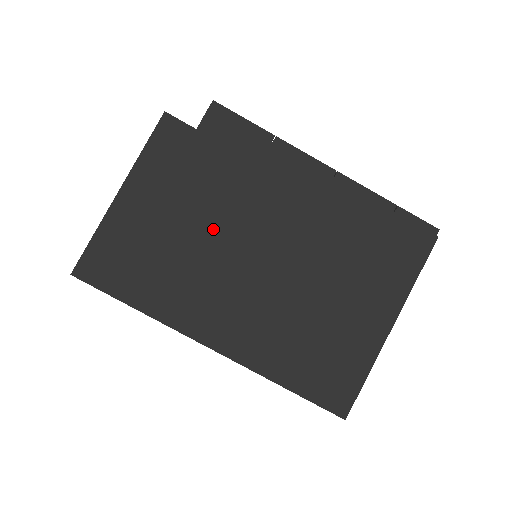
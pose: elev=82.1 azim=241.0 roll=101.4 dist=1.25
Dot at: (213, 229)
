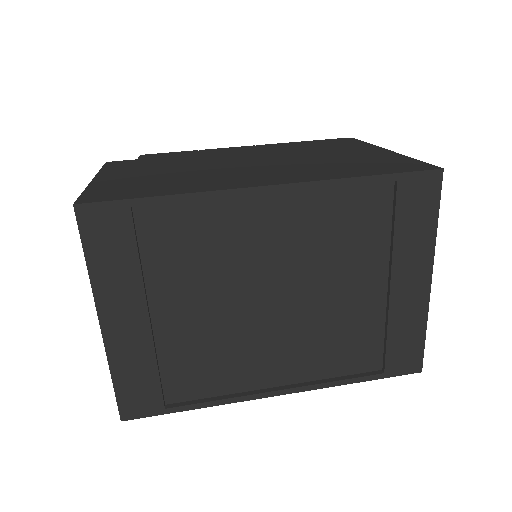
Dot at: (195, 167)
